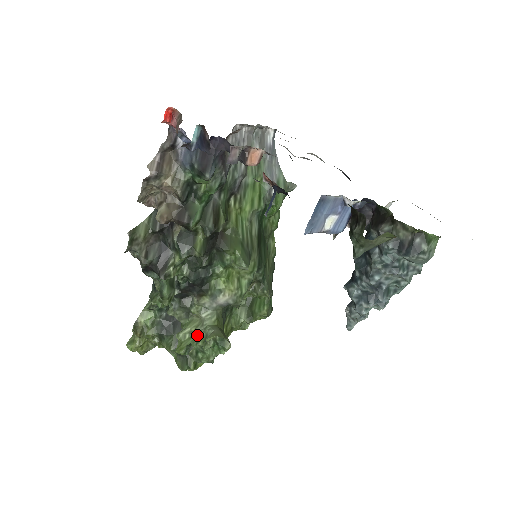
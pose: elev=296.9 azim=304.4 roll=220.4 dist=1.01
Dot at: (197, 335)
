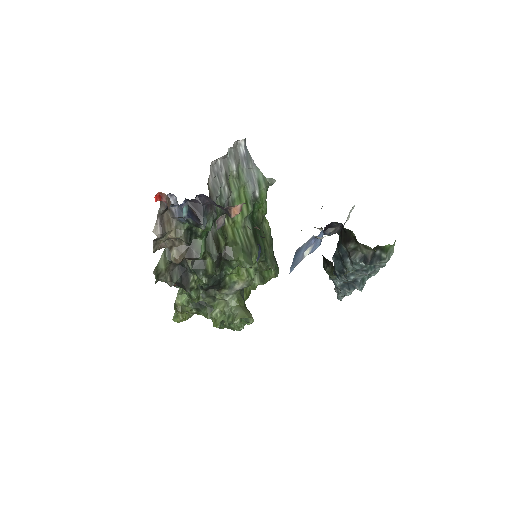
Dot at: (226, 314)
